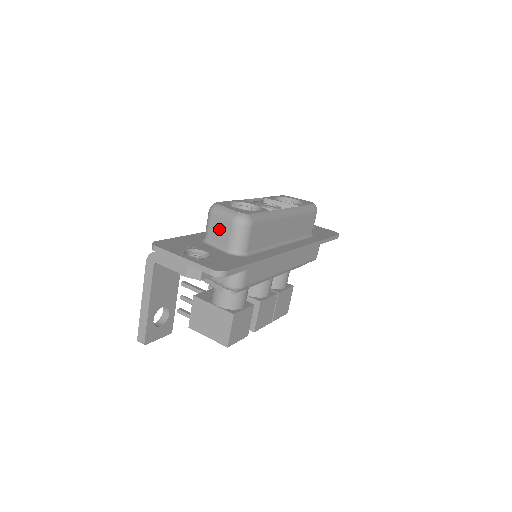
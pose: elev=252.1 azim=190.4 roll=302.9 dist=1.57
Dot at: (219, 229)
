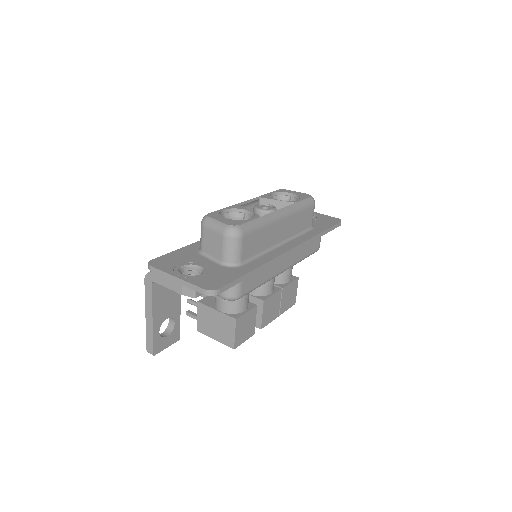
Dot at: (212, 242)
